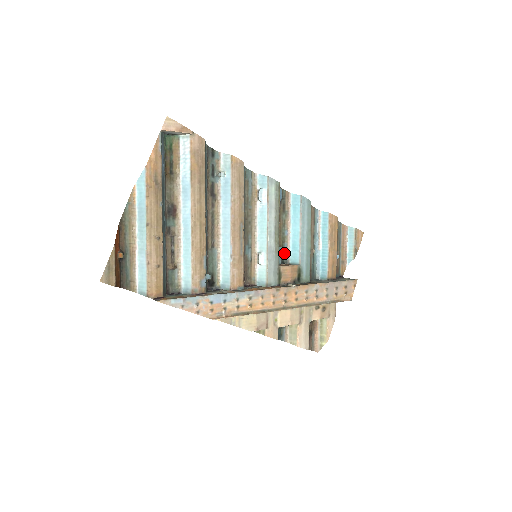
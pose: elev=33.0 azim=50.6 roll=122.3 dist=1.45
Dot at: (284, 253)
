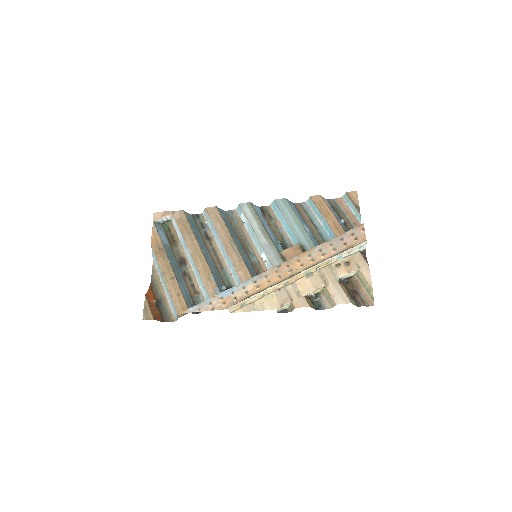
Dot at: (287, 245)
